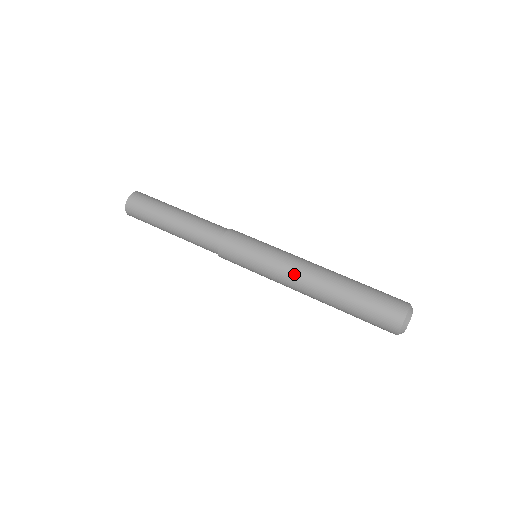
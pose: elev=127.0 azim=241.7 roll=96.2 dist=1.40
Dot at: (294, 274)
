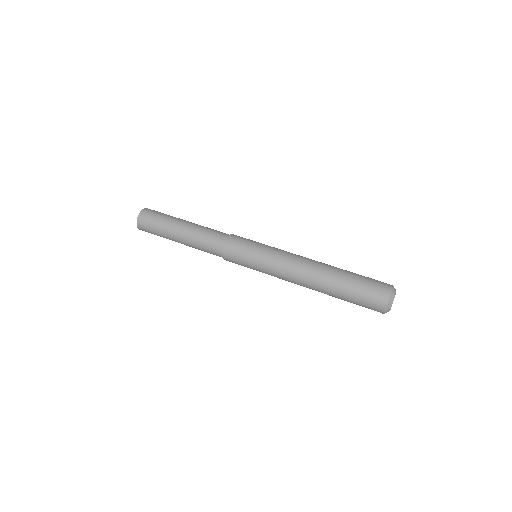
Dot at: (290, 270)
